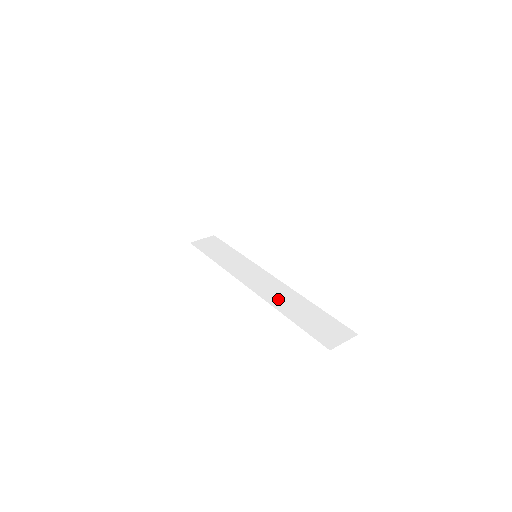
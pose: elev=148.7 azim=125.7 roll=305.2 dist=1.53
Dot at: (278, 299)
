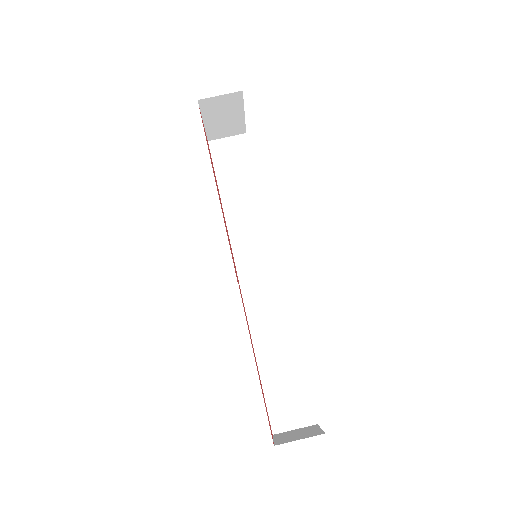
Dot at: (262, 319)
